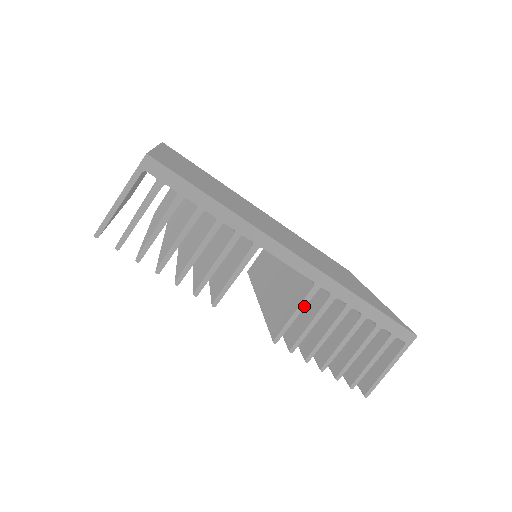
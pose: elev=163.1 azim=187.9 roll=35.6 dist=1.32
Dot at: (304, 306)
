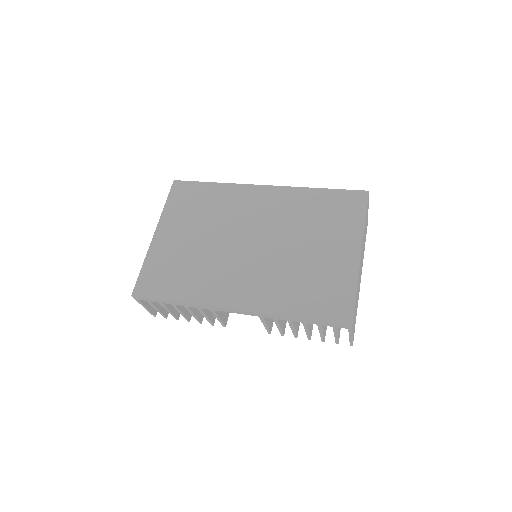
Dot at: (265, 323)
